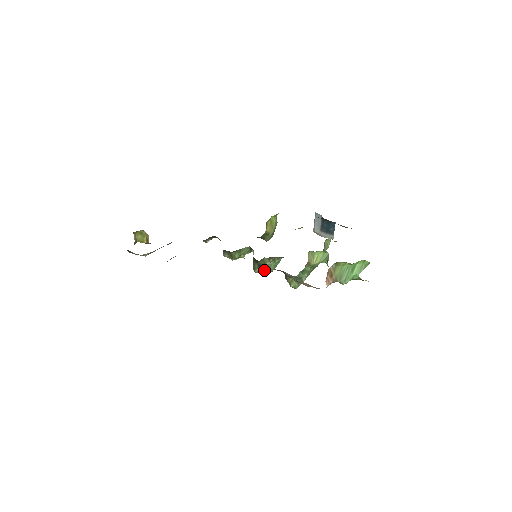
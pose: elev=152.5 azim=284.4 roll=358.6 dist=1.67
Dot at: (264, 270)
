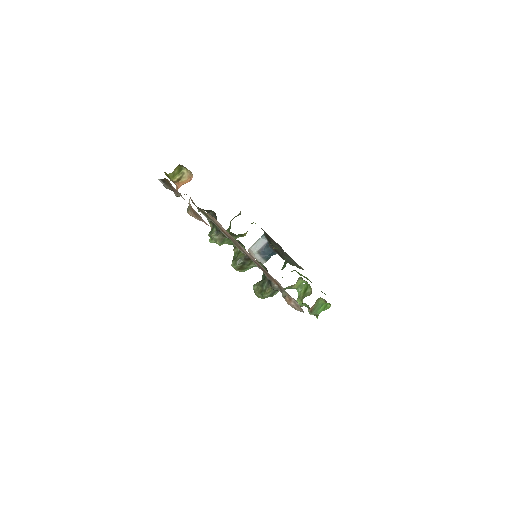
Dot at: (241, 268)
